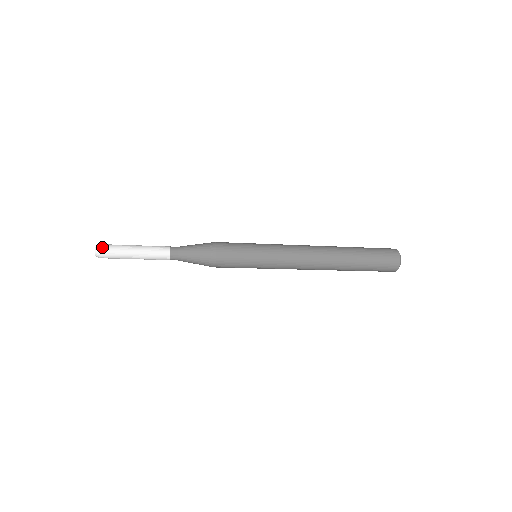
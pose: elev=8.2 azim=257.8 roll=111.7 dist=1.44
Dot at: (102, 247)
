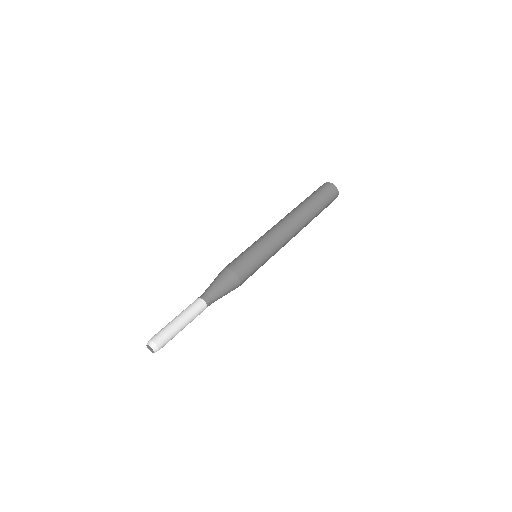
Dot at: (157, 343)
